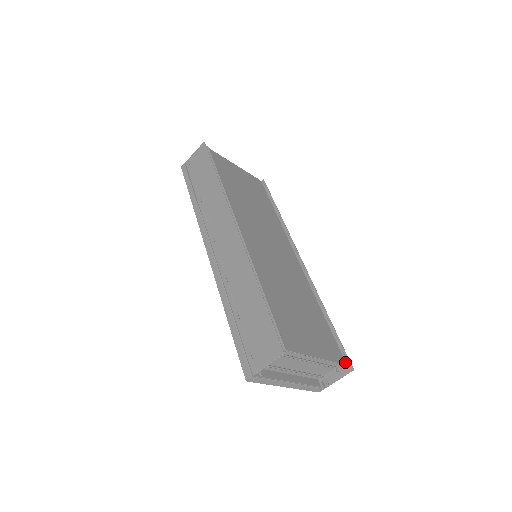
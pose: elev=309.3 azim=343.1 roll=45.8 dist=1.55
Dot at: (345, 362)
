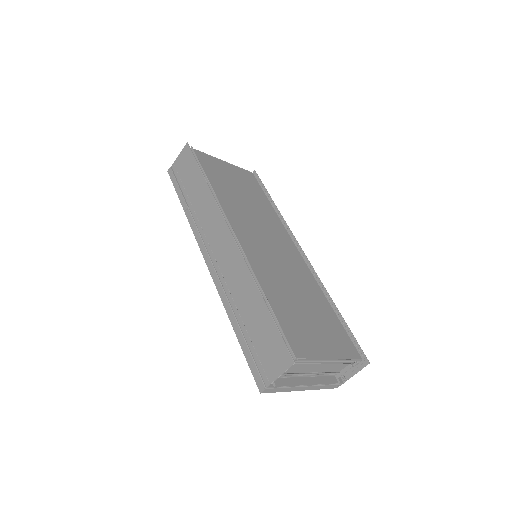
Dot at: (360, 356)
